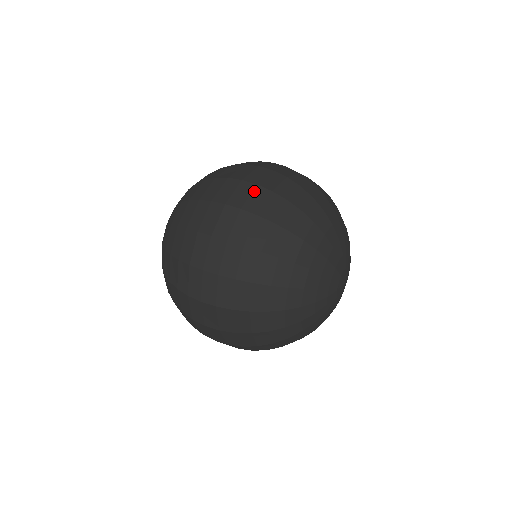
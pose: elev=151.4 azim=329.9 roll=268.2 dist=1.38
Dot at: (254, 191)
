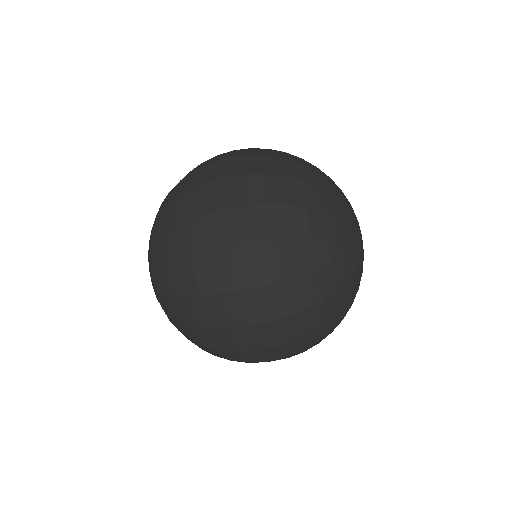
Dot at: (254, 256)
